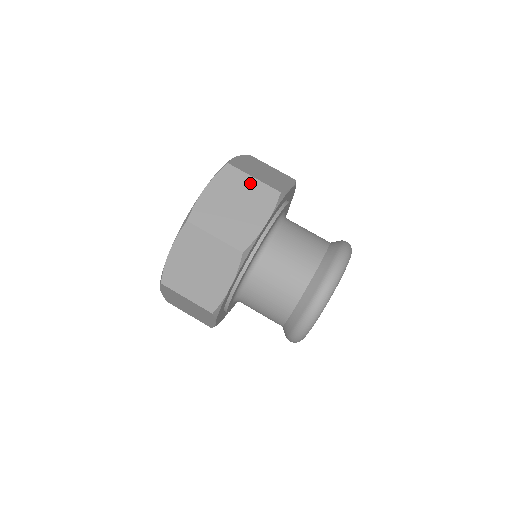
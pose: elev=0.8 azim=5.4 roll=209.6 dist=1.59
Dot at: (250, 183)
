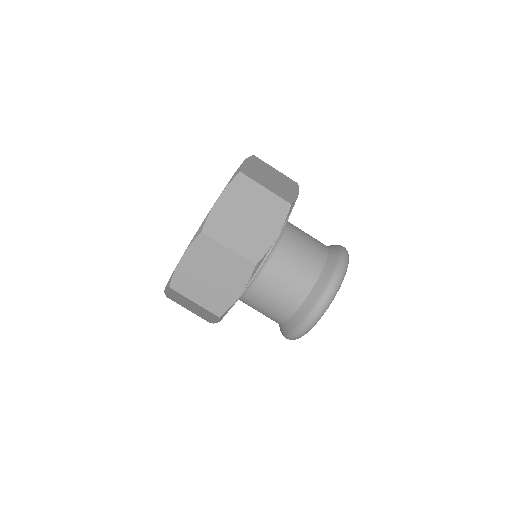
Dot at: (225, 254)
